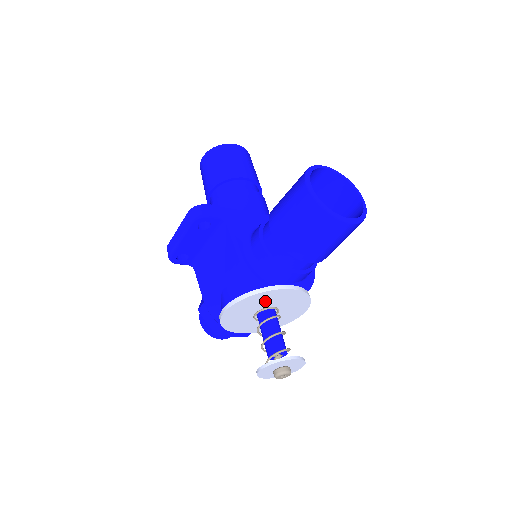
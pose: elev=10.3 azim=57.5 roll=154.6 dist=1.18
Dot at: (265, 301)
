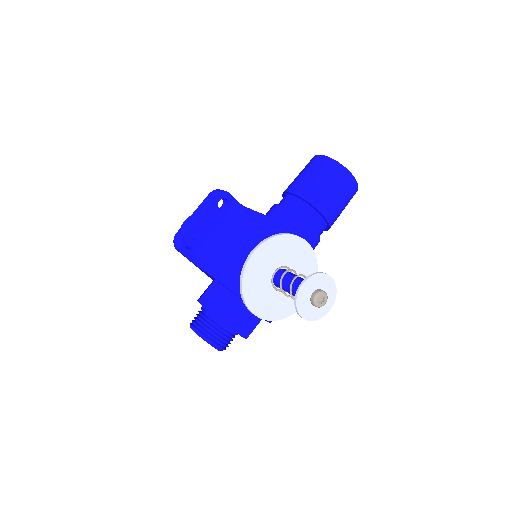
Dot at: (286, 253)
